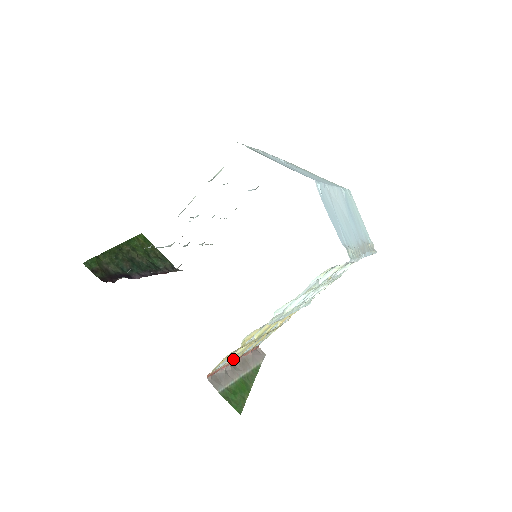
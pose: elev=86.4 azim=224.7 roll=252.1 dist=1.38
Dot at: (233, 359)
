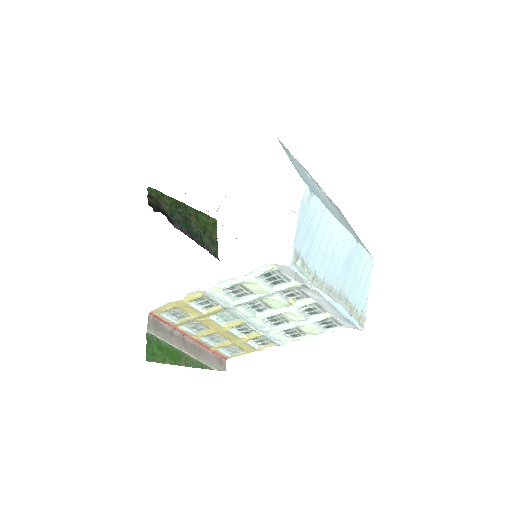
Dot at: (186, 330)
